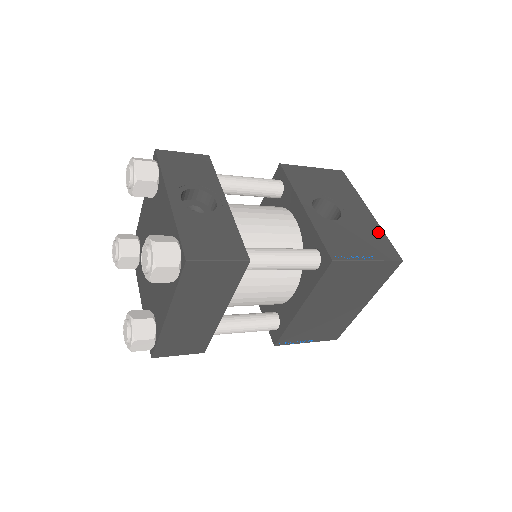
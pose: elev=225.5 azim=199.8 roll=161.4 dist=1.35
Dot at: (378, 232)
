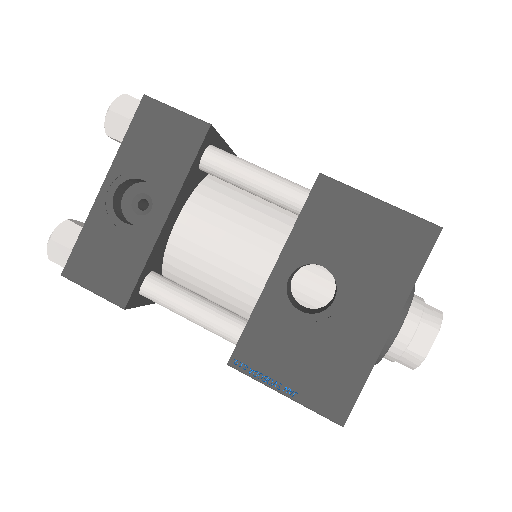
Dot at: (359, 367)
